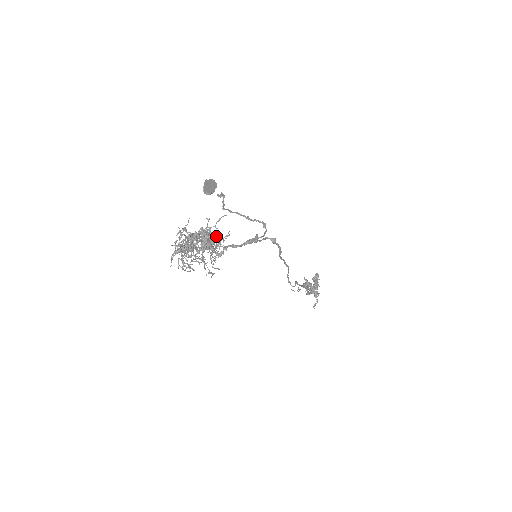
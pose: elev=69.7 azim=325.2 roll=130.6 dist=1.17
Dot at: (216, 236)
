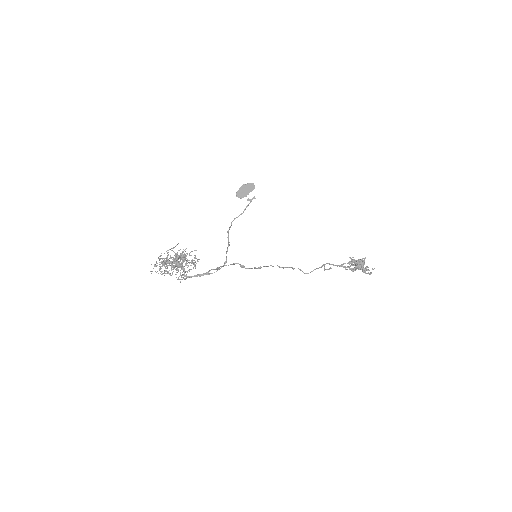
Dot at: (181, 264)
